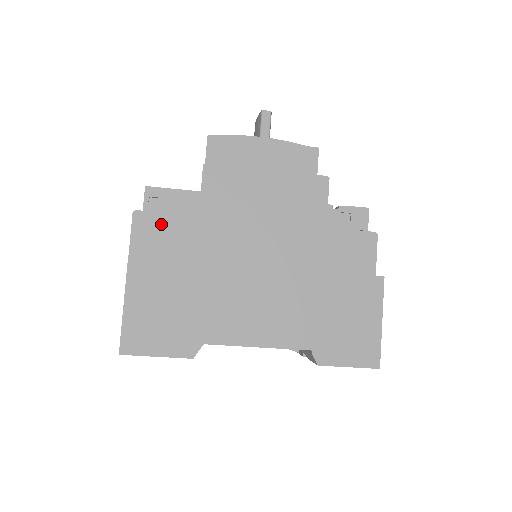
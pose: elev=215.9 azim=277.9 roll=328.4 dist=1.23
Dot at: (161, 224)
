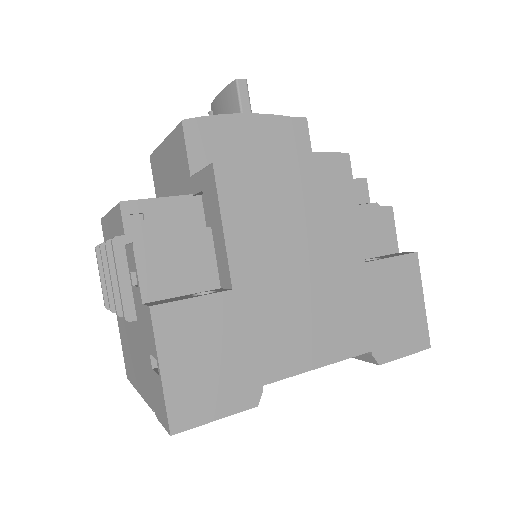
Dot at: (168, 250)
